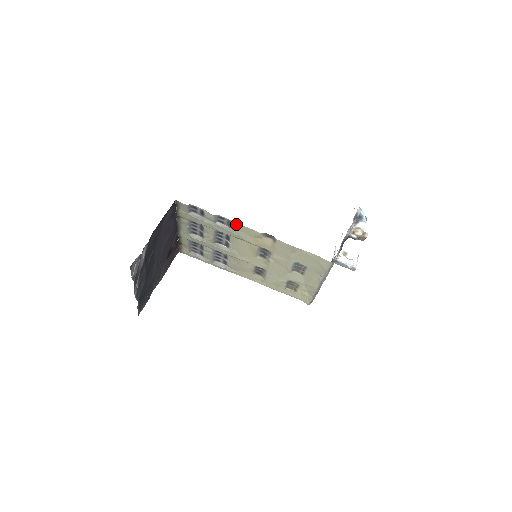
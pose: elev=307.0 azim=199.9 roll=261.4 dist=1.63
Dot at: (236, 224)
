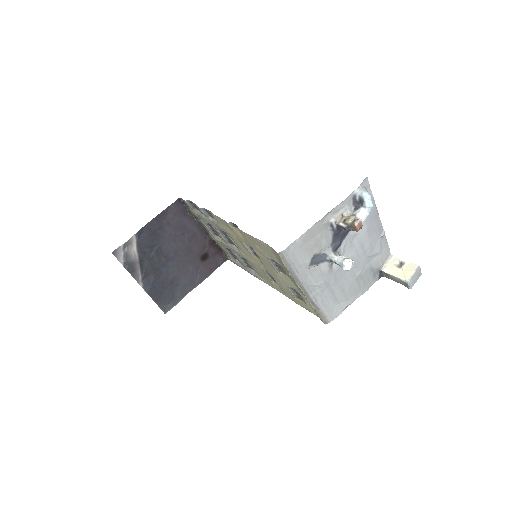
Dot at: (214, 215)
